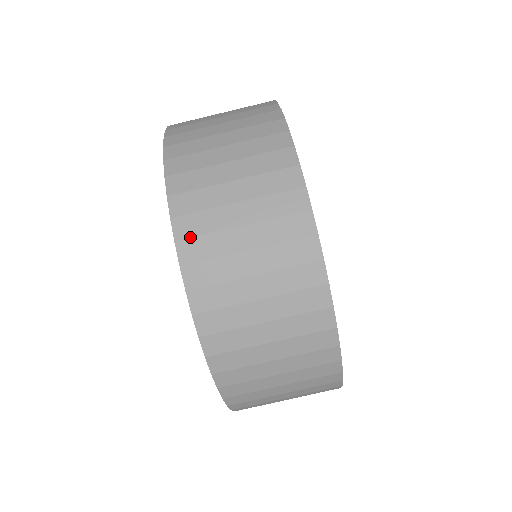
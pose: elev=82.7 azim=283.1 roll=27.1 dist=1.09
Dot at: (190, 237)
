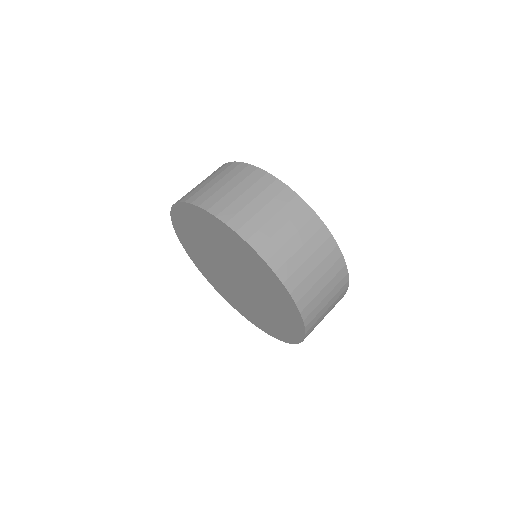
Dot at: (212, 205)
